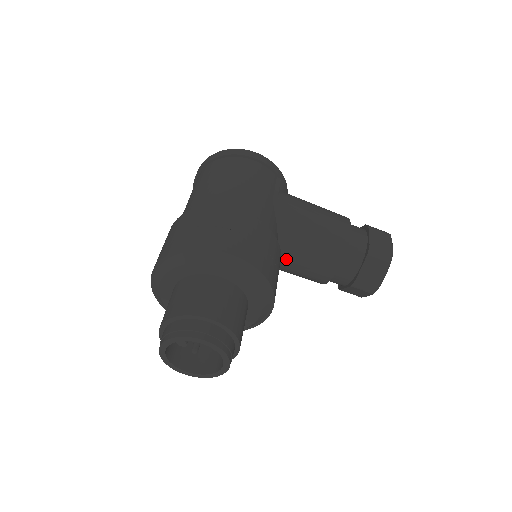
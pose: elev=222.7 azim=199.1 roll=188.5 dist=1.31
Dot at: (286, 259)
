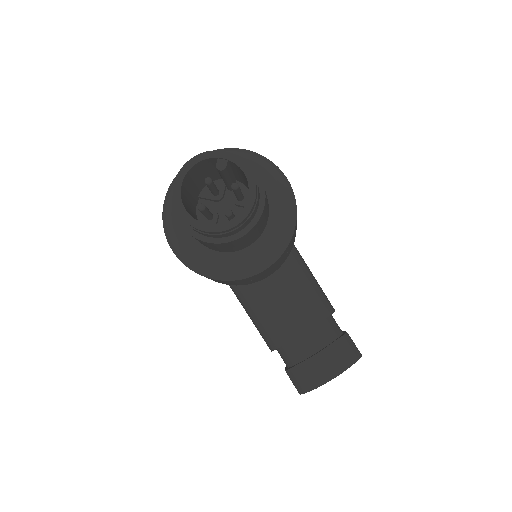
Dot at: (275, 283)
